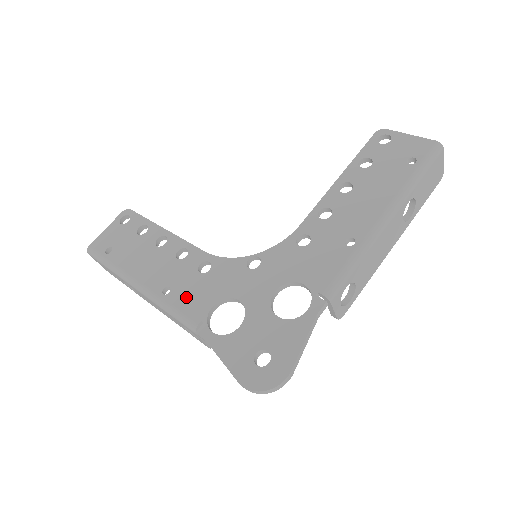
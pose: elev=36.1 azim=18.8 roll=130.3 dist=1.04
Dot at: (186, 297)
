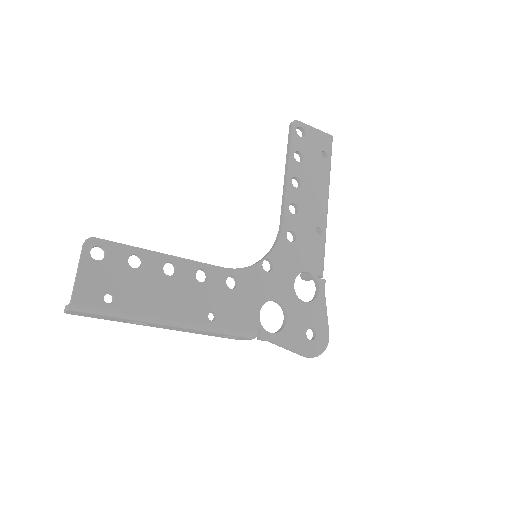
Dot at: (234, 315)
